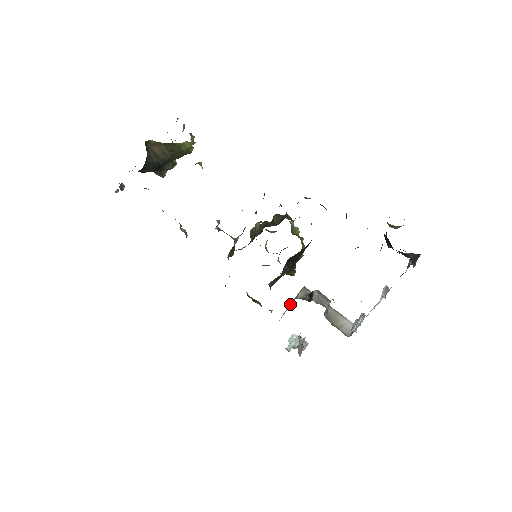
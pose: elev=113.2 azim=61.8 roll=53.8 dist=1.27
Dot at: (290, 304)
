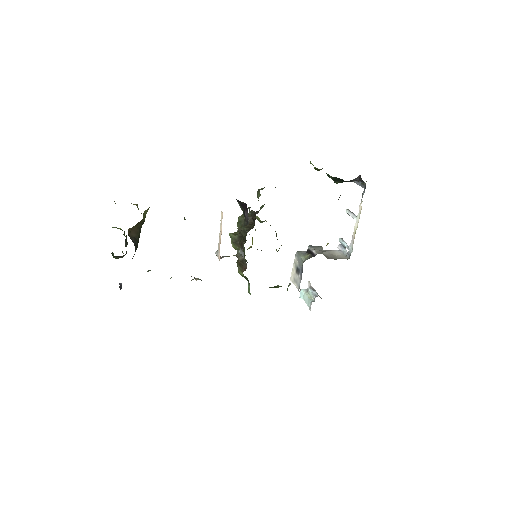
Dot at: (295, 270)
